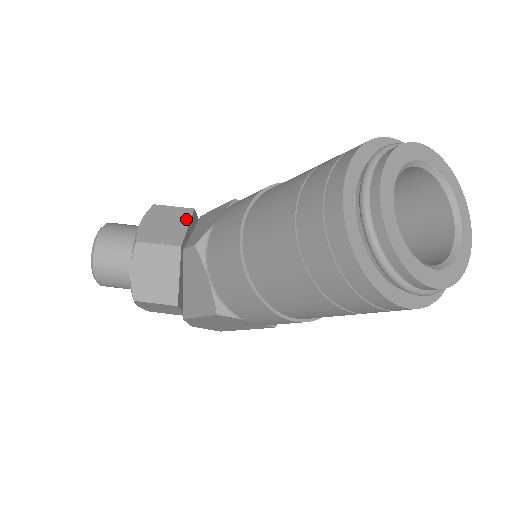
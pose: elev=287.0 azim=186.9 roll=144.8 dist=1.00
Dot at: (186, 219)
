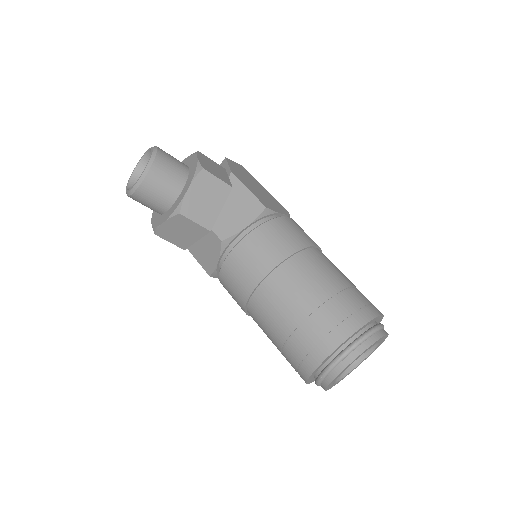
Dot at: (223, 199)
